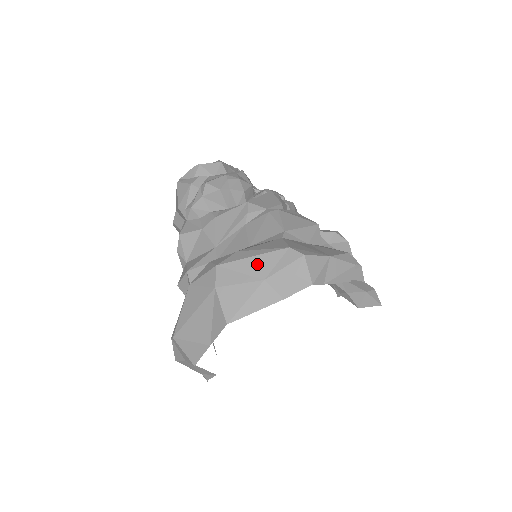
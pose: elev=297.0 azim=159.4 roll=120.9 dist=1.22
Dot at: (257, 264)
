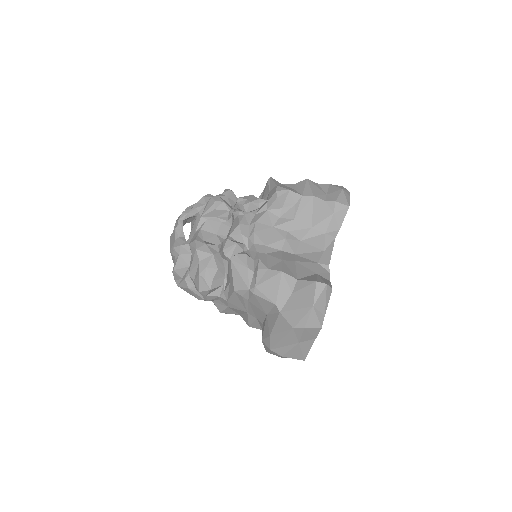
Dot at: (287, 341)
